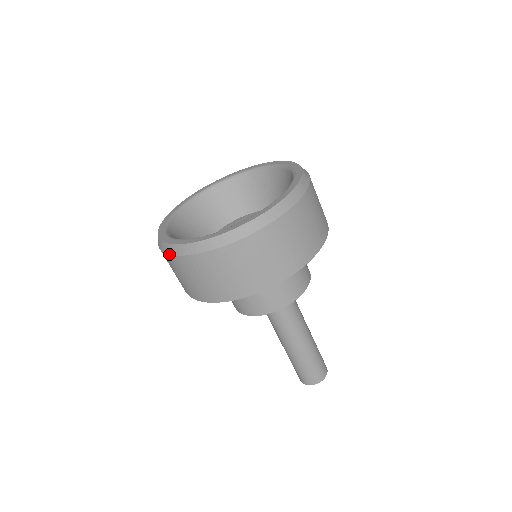
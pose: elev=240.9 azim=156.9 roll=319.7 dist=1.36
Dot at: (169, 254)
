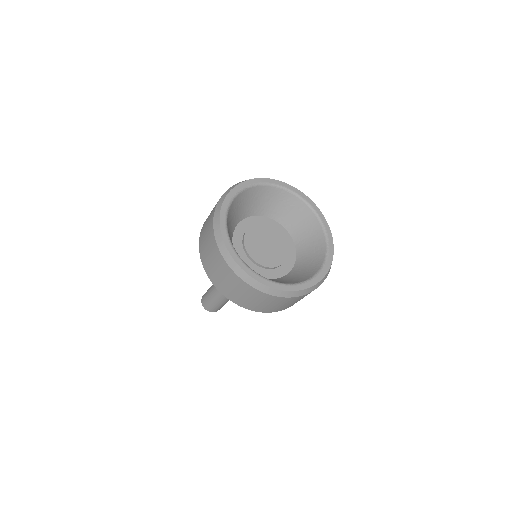
Dot at: (274, 296)
